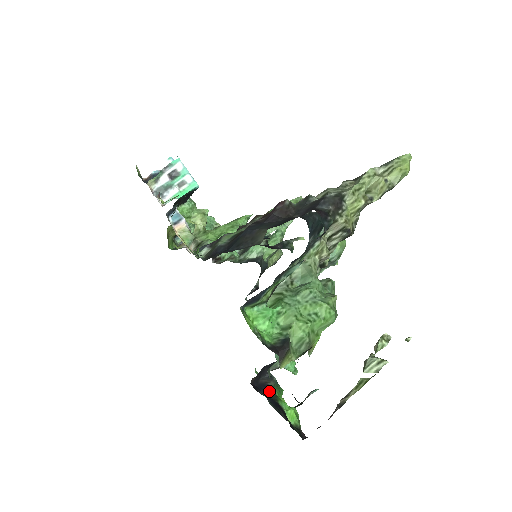
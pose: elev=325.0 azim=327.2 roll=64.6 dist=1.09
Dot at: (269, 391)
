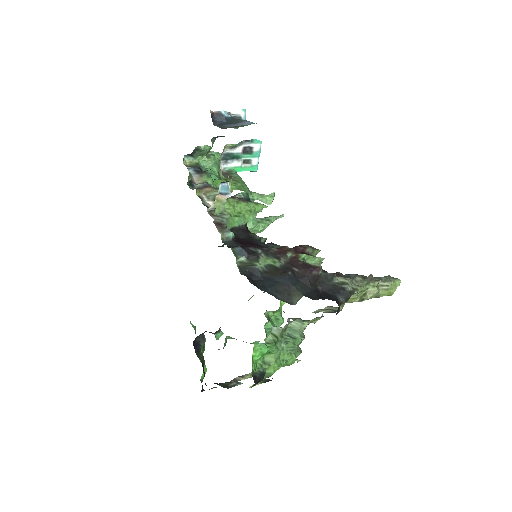
Dot at: (200, 351)
